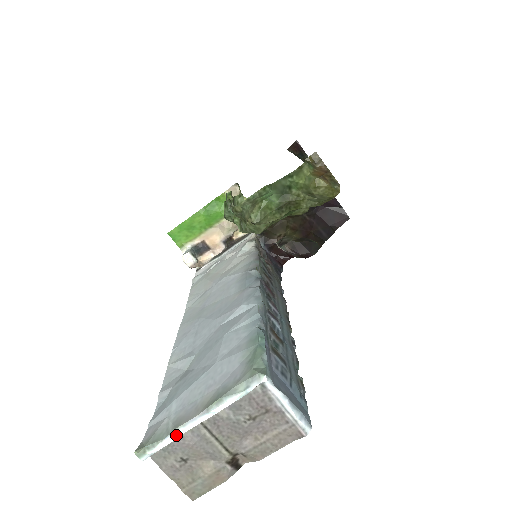
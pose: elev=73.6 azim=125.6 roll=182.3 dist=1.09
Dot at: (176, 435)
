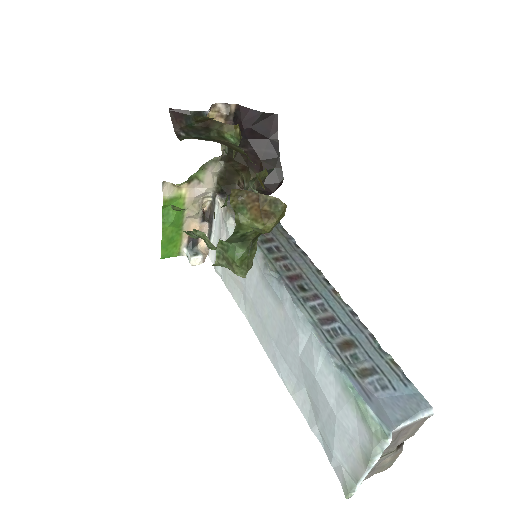
Dot at: (361, 481)
